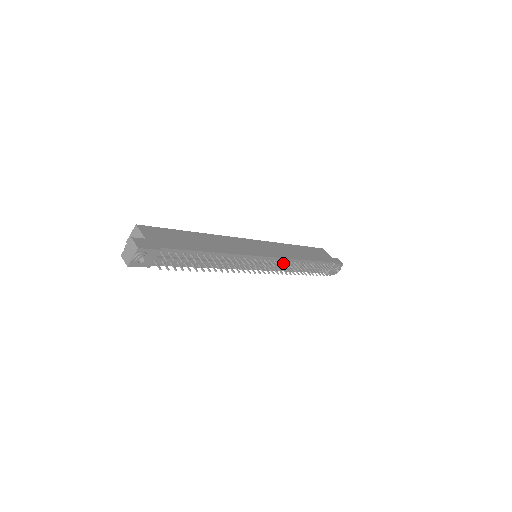
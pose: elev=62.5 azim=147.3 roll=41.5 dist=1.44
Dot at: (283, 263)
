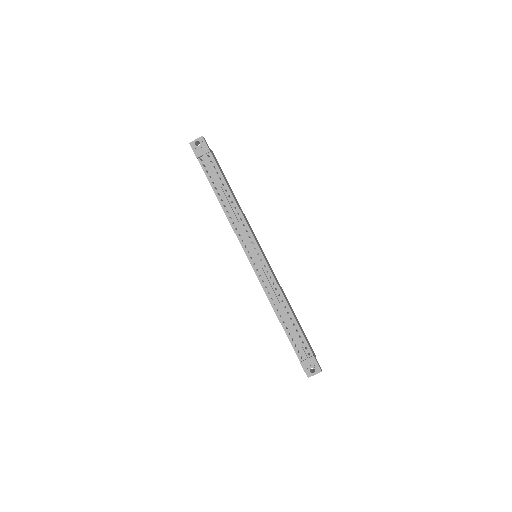
Dot at: (270, 281)
